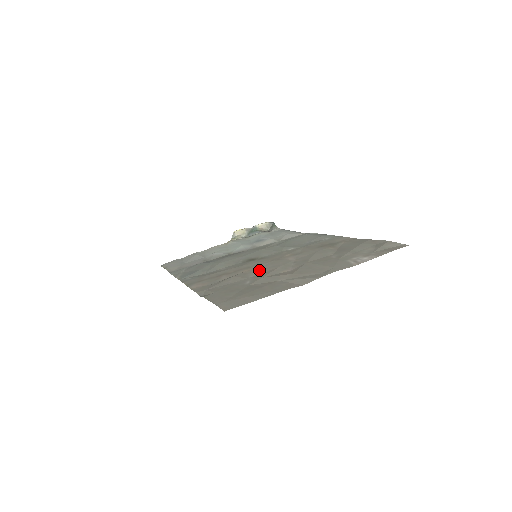
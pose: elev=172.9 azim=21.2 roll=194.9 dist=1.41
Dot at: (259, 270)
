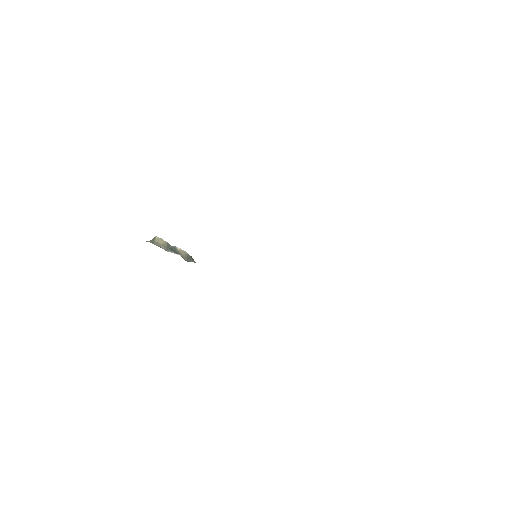
Dot at: occluded
